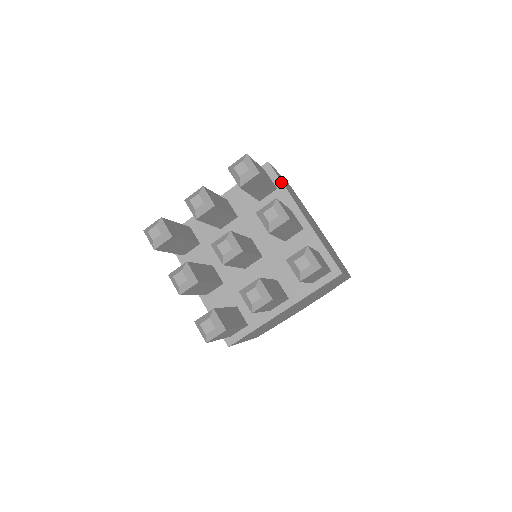
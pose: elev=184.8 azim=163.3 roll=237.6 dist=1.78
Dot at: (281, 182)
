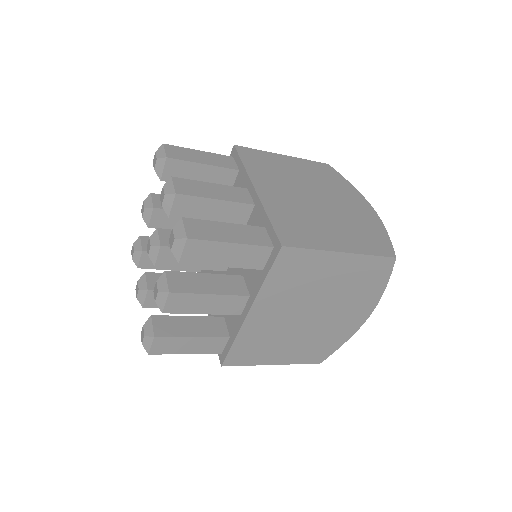
Dot at: (241, 161)
